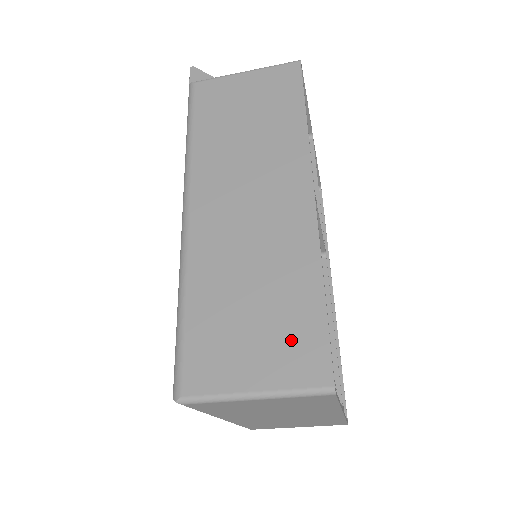
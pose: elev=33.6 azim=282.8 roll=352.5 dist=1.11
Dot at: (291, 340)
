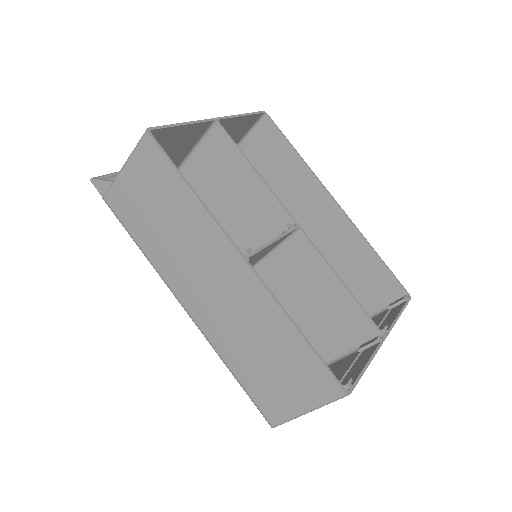
Dot at: (303, 373)
